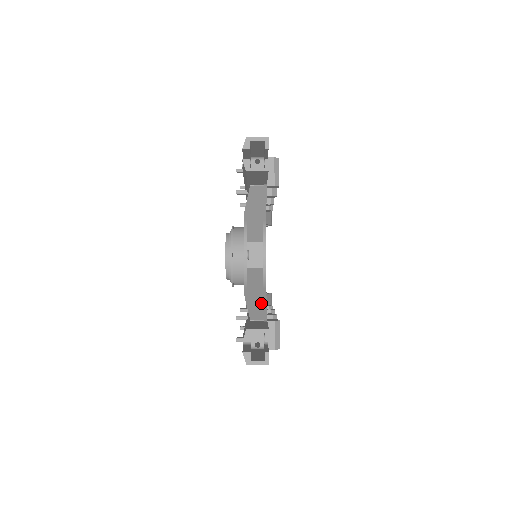
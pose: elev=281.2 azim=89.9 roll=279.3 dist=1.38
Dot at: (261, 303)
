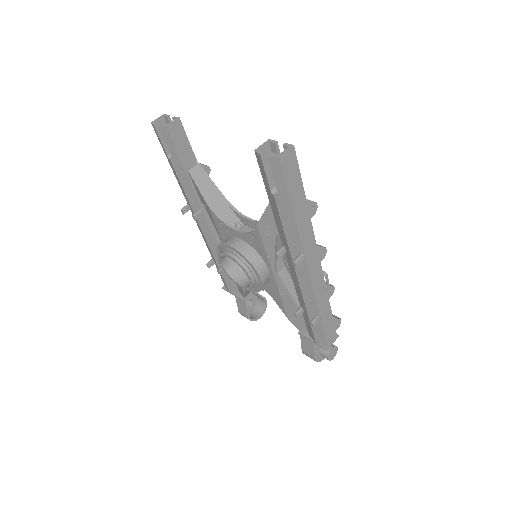
Dot at: occluded
